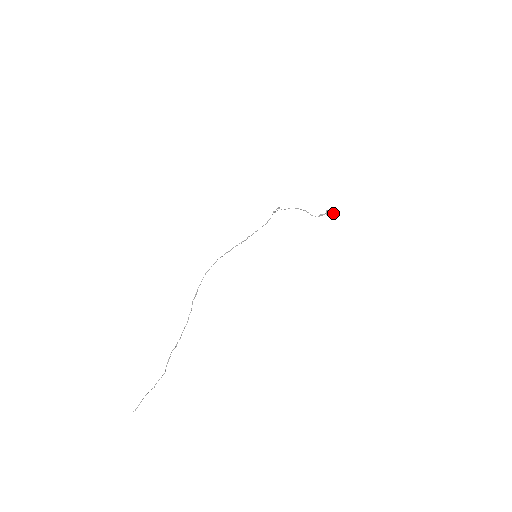
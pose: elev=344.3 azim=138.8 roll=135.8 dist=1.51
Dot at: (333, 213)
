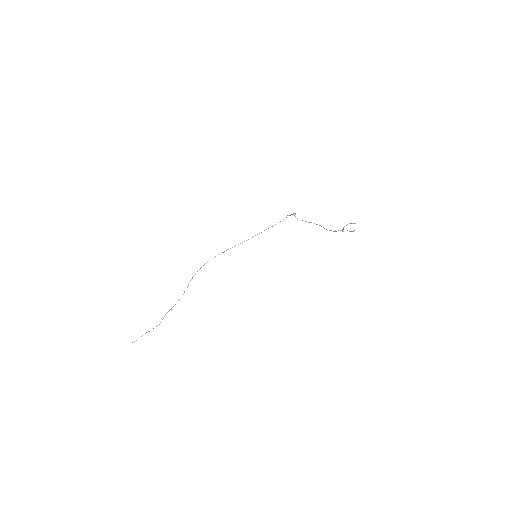
Dot at: occluded
